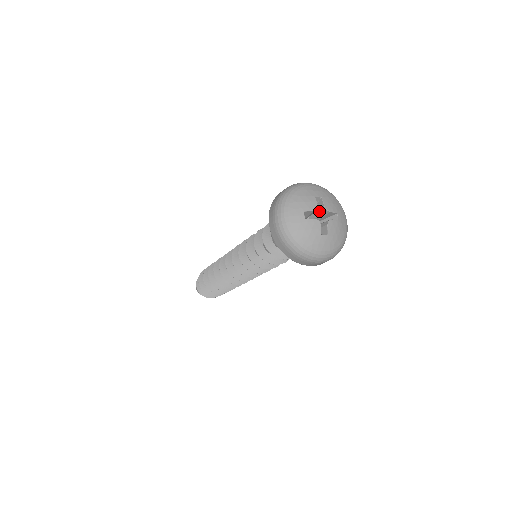
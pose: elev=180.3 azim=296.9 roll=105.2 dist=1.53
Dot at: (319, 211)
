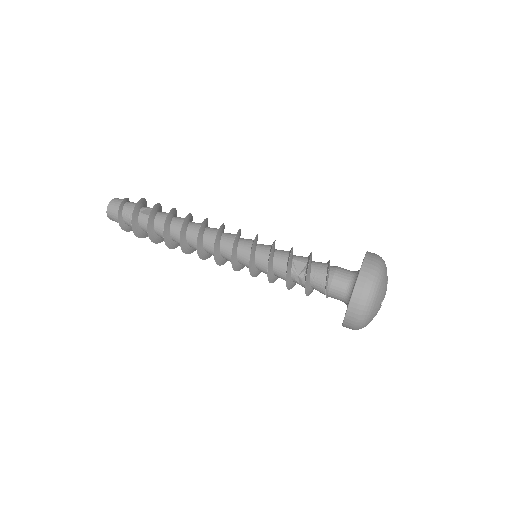
Dot at: occluded
